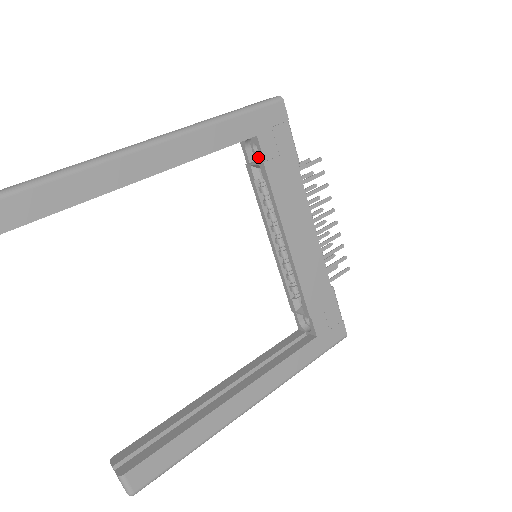
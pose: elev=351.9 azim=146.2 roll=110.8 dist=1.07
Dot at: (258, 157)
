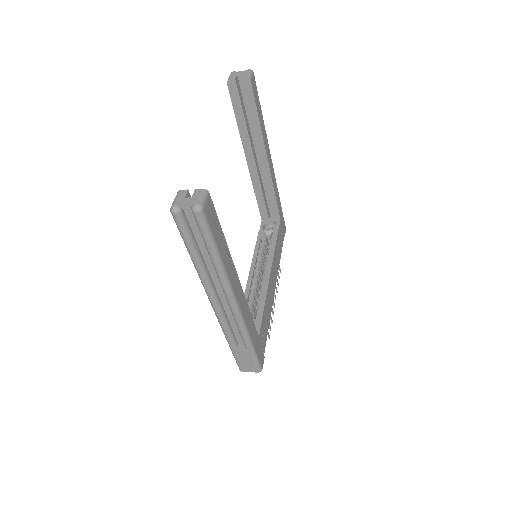
Dot at: occluded
